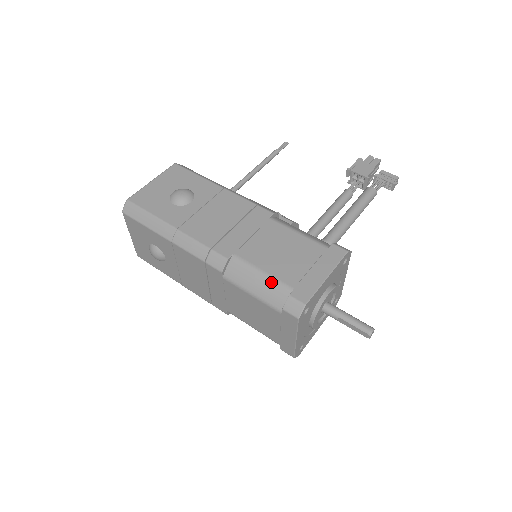
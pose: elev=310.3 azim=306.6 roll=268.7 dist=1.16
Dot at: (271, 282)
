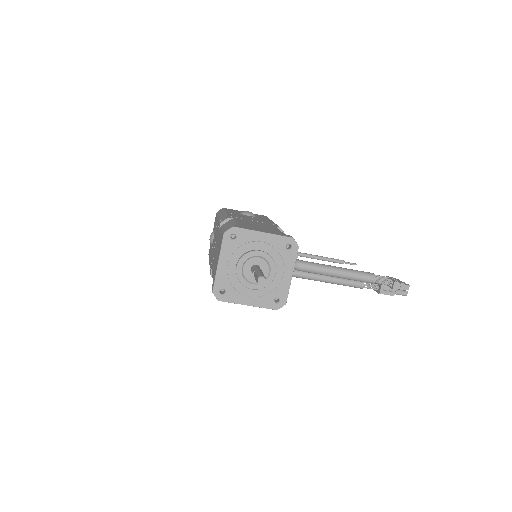
Dot at: (234, 224)
